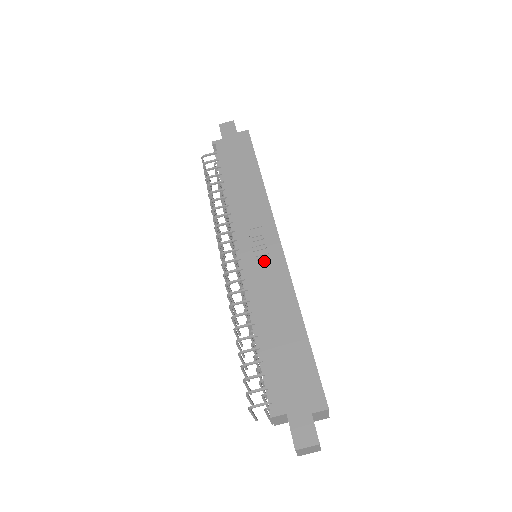
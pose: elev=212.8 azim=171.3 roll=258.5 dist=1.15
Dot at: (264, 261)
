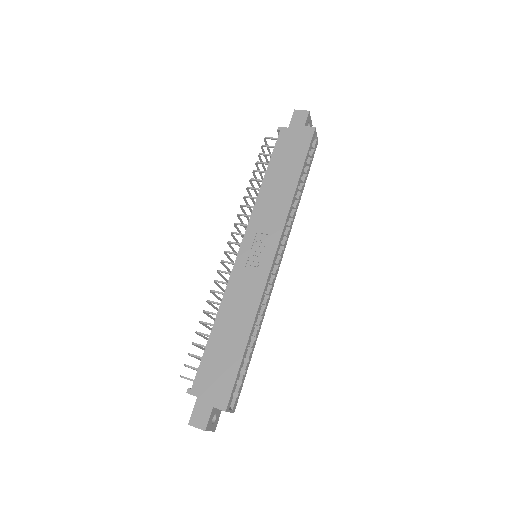
Dot at: (252, 268)
